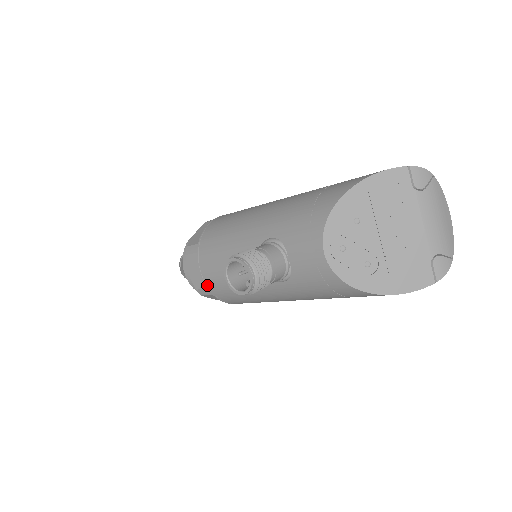
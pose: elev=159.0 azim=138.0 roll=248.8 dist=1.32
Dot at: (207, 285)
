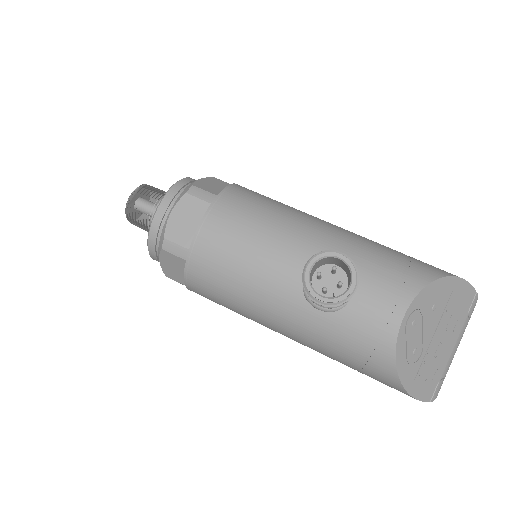
Dot at: (195, 245)
